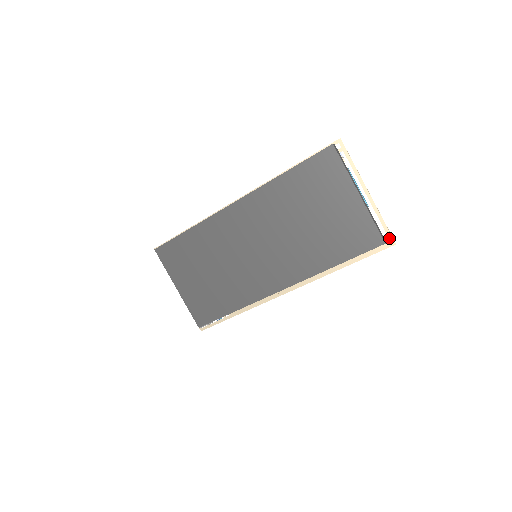
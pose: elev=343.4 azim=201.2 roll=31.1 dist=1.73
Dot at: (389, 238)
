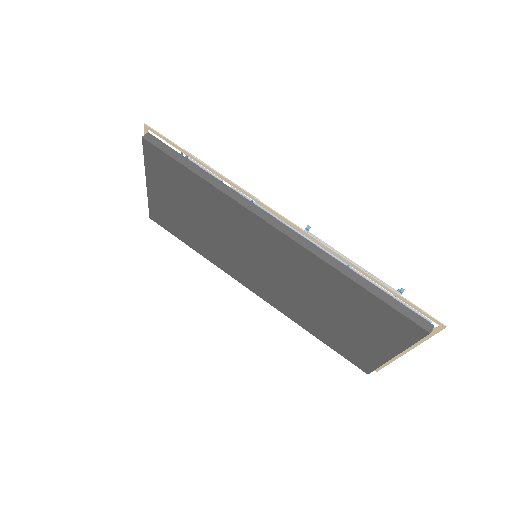
Dot at: occluded
